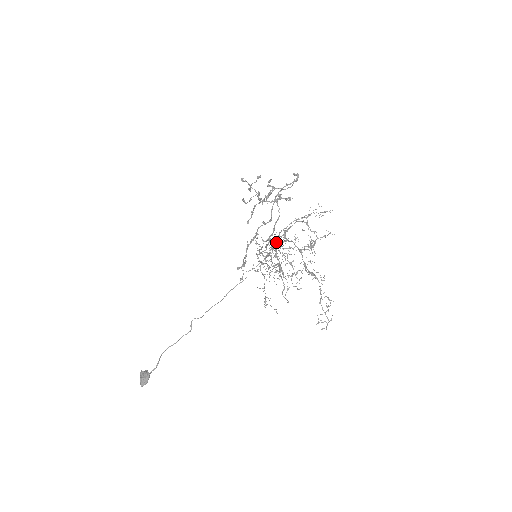
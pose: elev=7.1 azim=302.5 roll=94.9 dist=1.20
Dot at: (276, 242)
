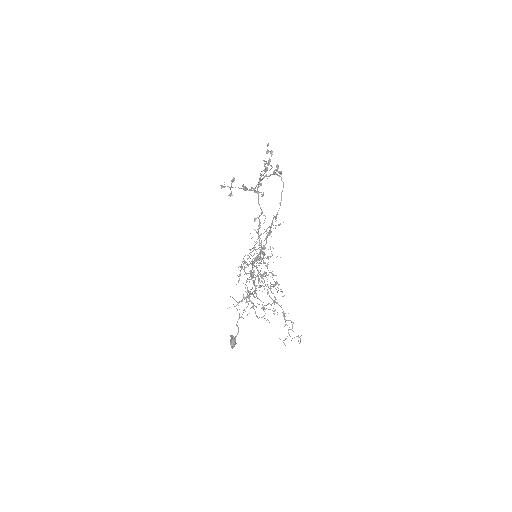
Dot at: occluded
